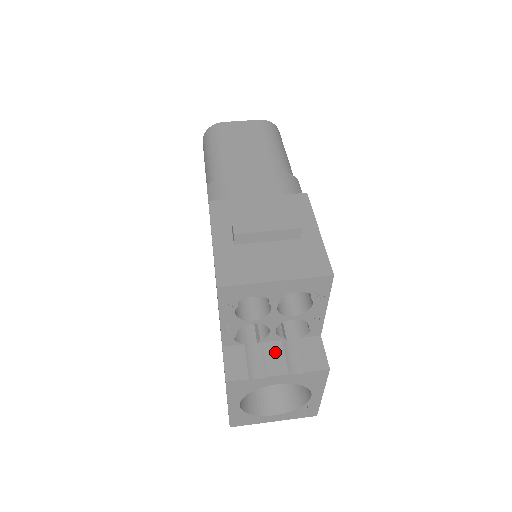
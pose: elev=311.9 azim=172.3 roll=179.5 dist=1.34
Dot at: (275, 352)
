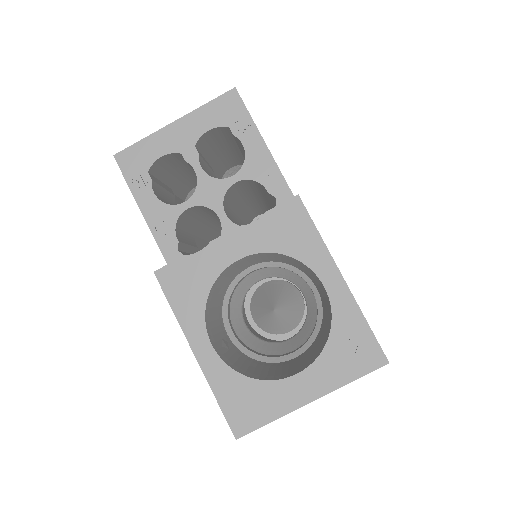
Dot at: occluded
